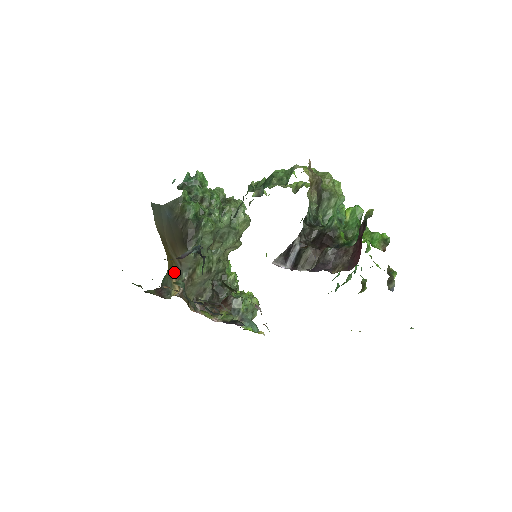
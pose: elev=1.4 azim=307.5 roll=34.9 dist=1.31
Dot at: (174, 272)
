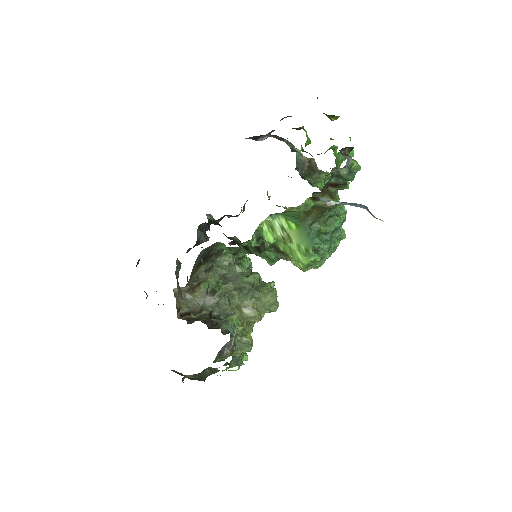
Dot at: occluded
